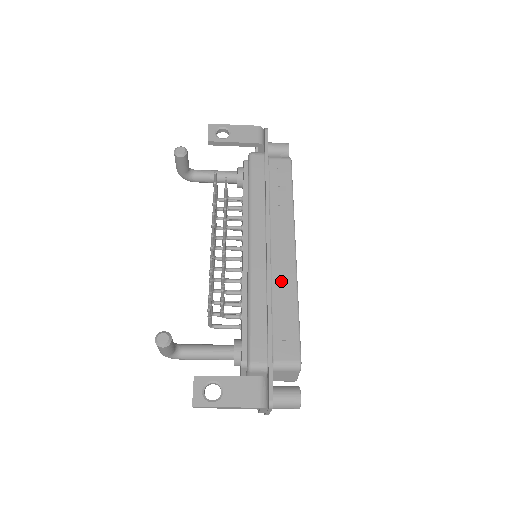
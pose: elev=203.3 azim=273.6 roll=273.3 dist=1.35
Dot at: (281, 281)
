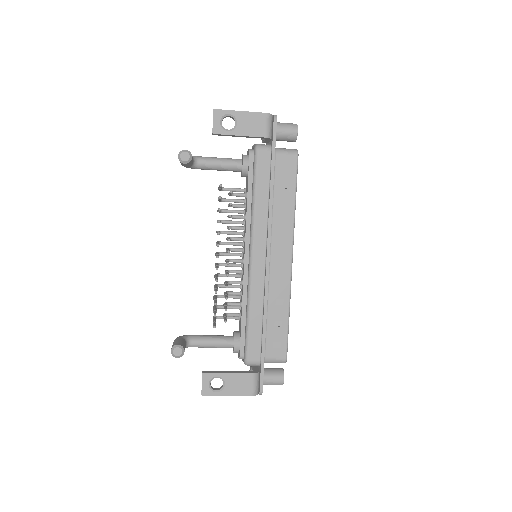
Dot at: (277, 290)
